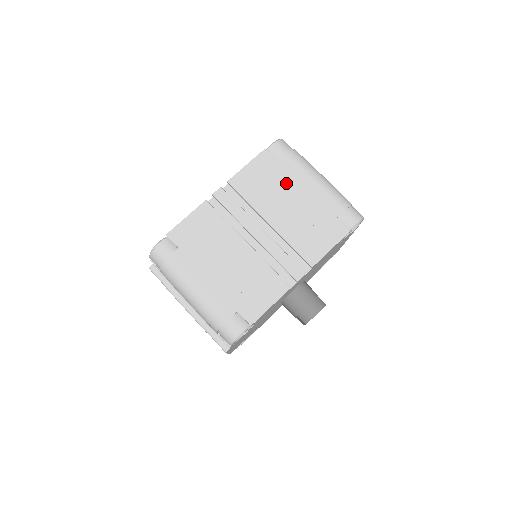
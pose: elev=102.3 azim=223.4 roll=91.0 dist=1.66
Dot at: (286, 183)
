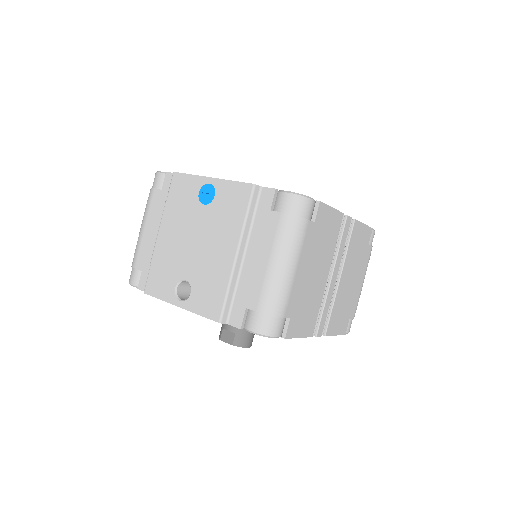
Dot at: (360, 264)
